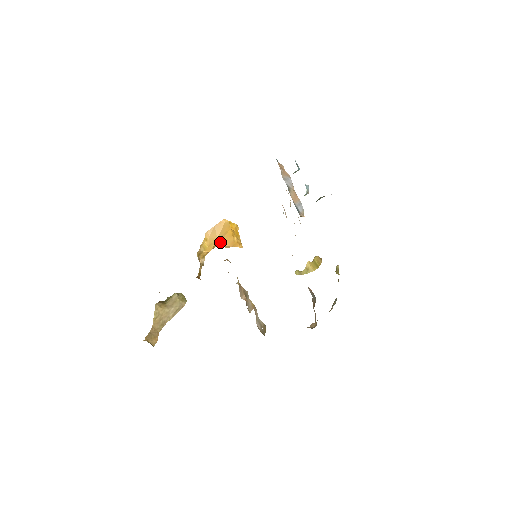
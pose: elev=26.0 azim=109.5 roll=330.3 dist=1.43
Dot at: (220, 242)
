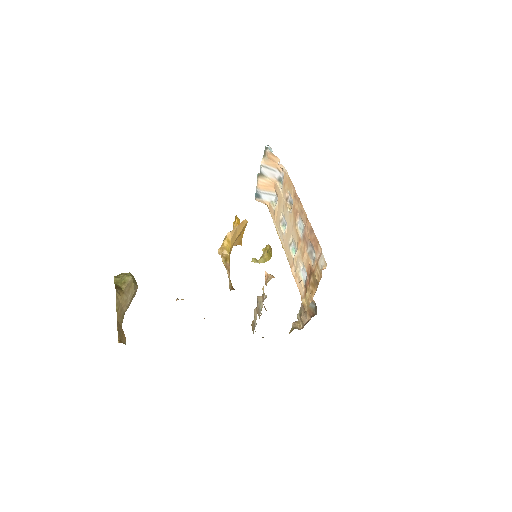
Dot at: occluded
